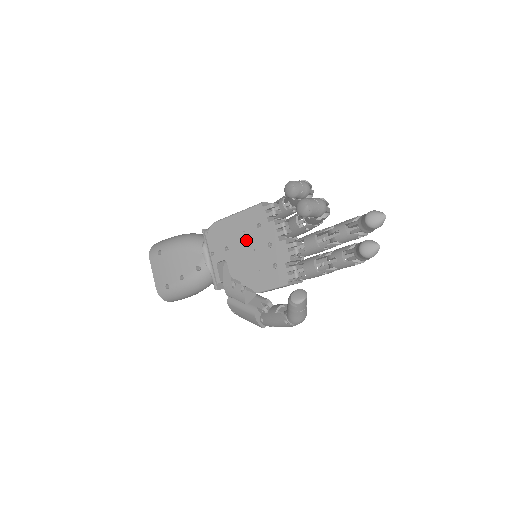
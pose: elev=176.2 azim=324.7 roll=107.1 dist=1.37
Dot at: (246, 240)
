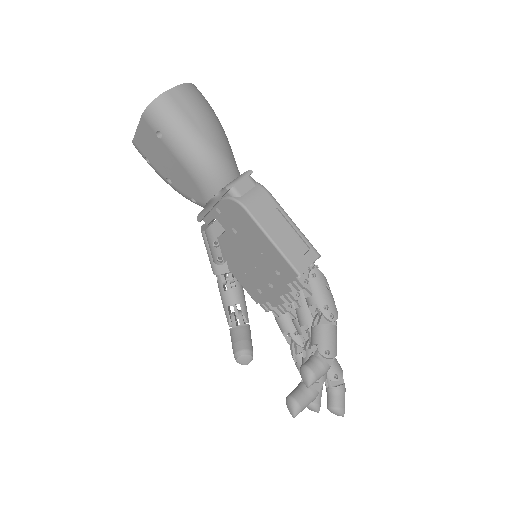
Dot at: (257, 257)
